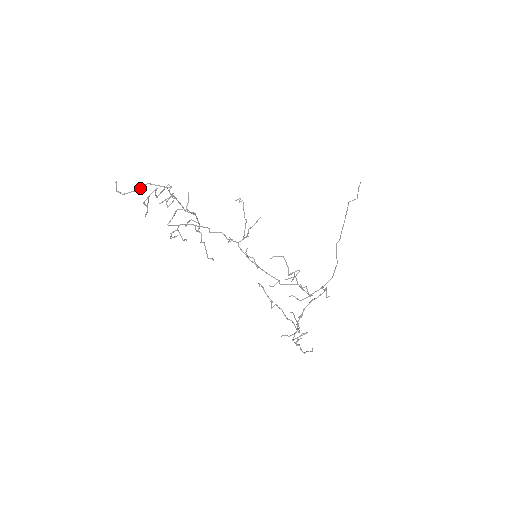
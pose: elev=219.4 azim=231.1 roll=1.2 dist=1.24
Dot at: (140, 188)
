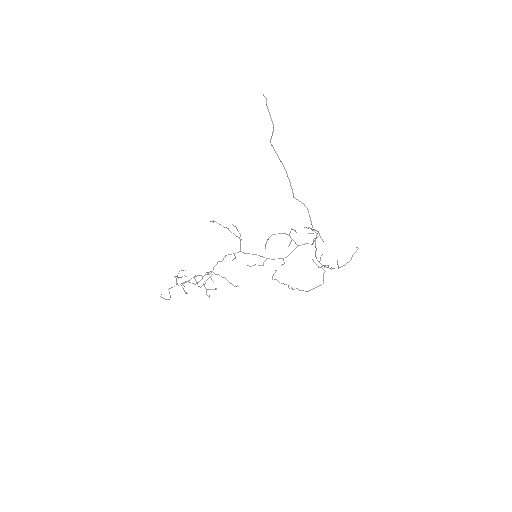
Dot at: (170, 295)
